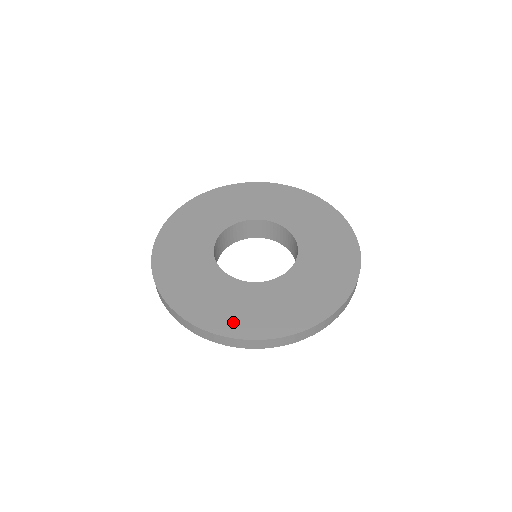
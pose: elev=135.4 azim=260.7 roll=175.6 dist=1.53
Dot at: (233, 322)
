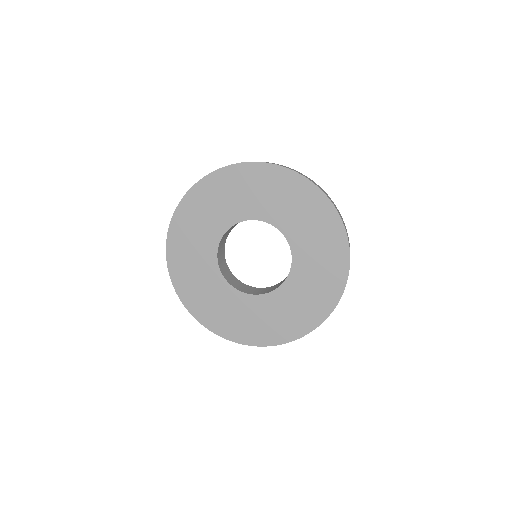
Dot at: (238, 330)
